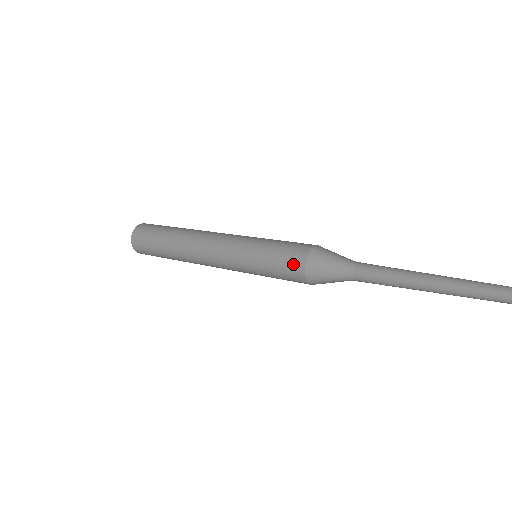
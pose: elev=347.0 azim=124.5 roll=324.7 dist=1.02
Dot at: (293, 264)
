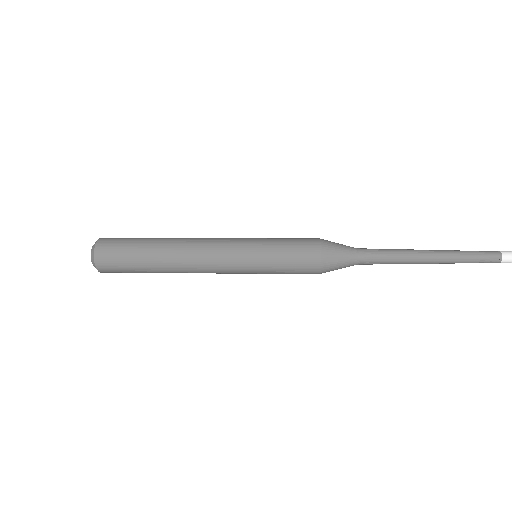
Dot at: (308, 268)
